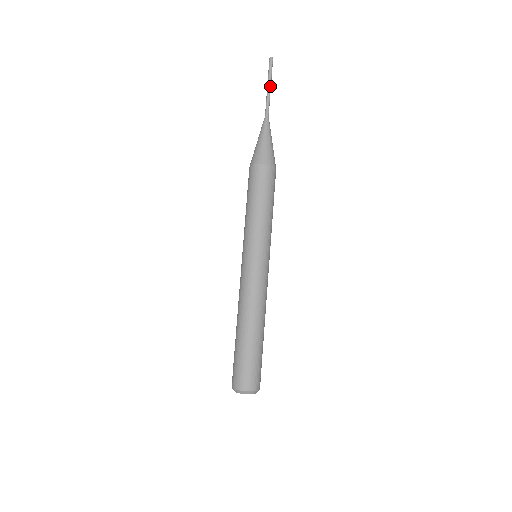
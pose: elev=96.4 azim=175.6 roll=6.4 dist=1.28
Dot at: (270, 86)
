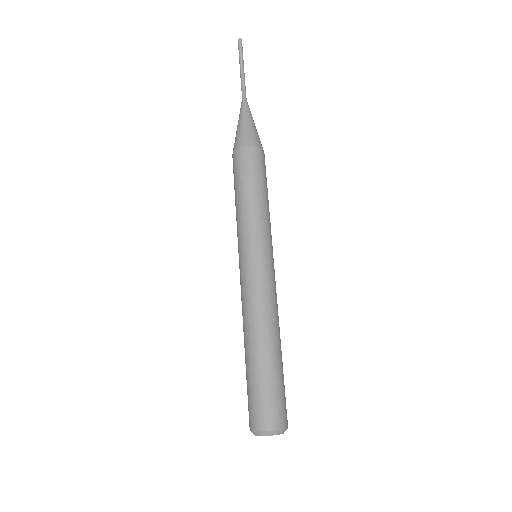
Dot at: (241, 67)
